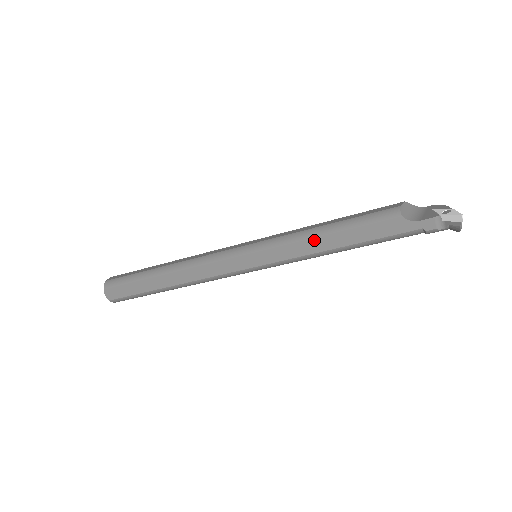
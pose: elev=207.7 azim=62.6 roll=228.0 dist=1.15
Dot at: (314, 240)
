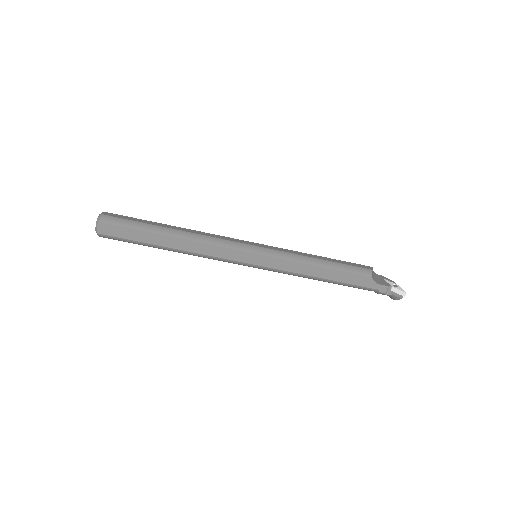
Dot at: (310, 266)
